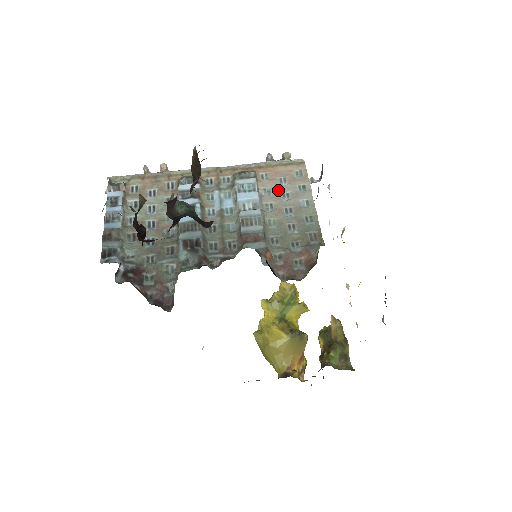
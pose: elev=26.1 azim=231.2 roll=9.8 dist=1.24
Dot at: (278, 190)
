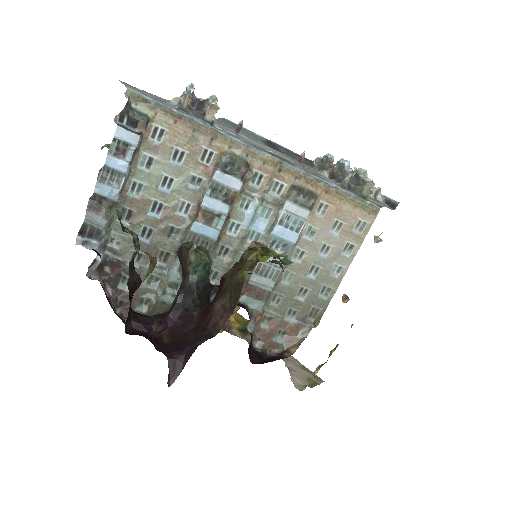
Dot at: (323, 238)
